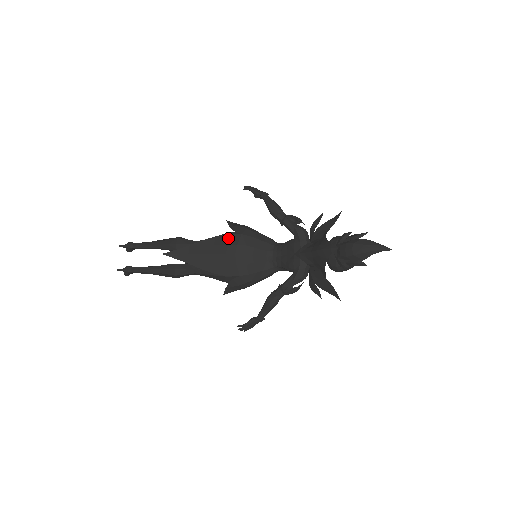
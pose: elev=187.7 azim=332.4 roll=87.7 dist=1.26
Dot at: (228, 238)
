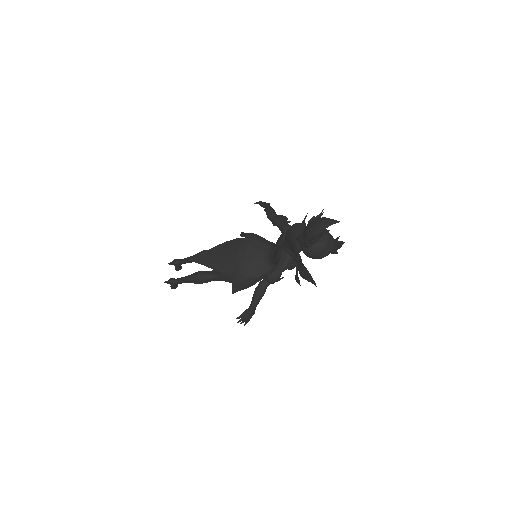
Dot at: (234, 242)
